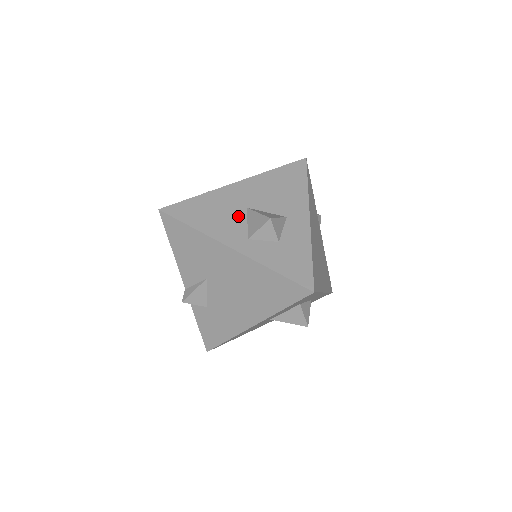
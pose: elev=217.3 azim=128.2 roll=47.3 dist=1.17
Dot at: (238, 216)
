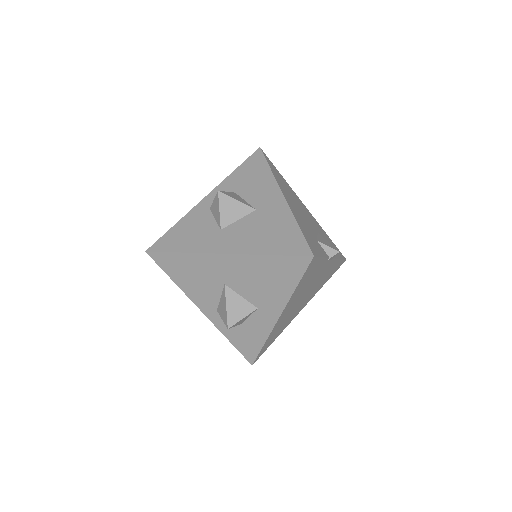
Dot at: (214, 289)
